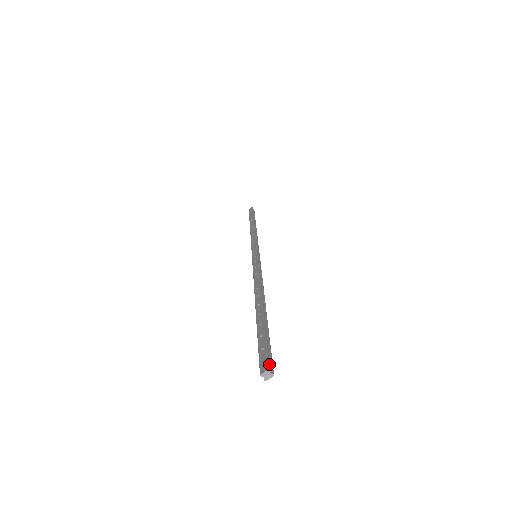
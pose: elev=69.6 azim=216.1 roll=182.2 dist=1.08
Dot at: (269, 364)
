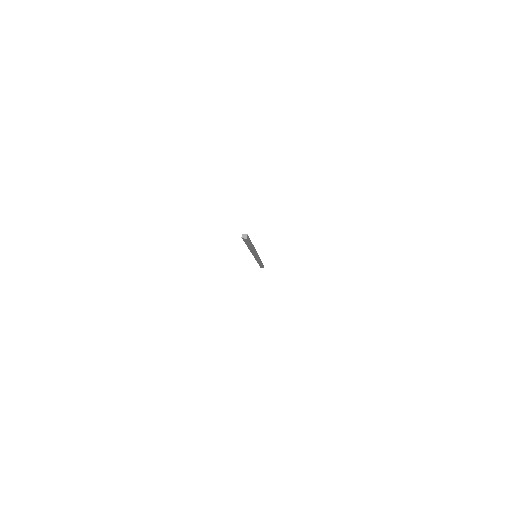
Dot at: occluded
